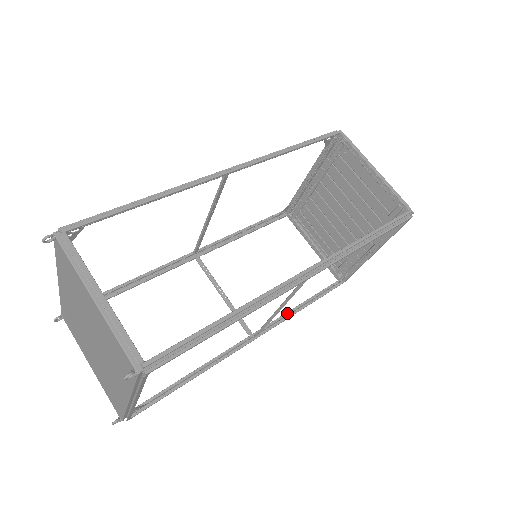
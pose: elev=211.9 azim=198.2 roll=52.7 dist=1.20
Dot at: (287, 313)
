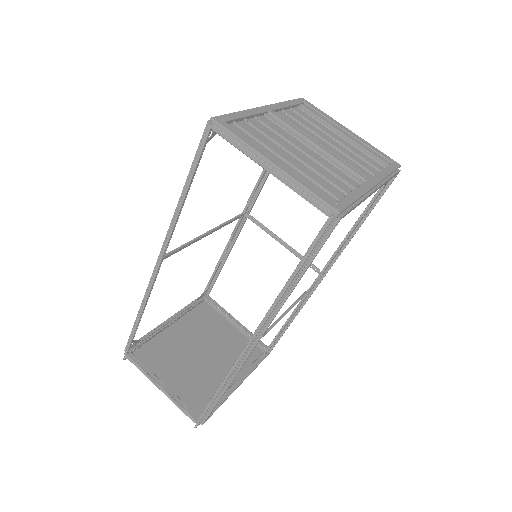
Dot at: (346, 237)
